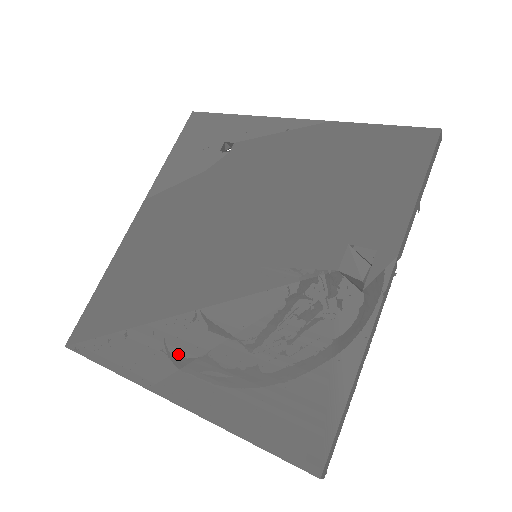
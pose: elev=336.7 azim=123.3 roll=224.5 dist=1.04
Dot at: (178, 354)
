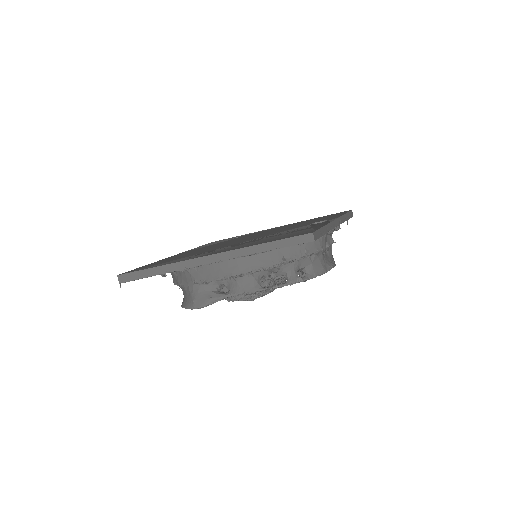
Dot at: (211, 252)
